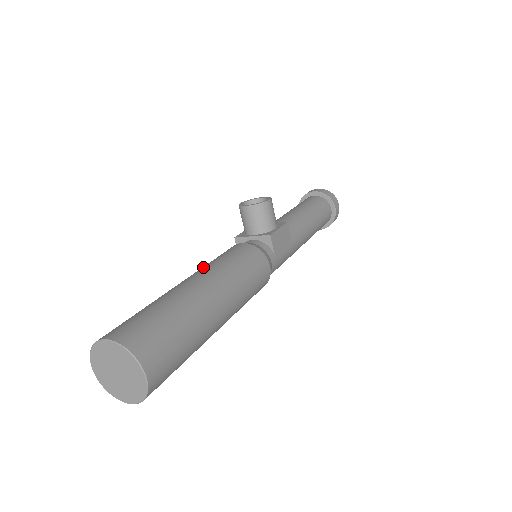
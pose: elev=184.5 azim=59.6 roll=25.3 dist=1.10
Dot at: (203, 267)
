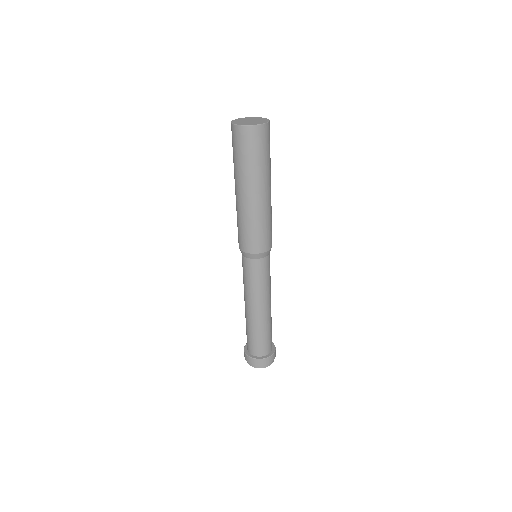
Dot at: occluded
